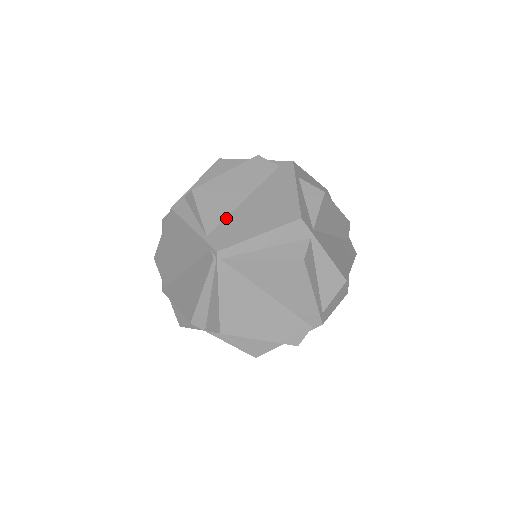
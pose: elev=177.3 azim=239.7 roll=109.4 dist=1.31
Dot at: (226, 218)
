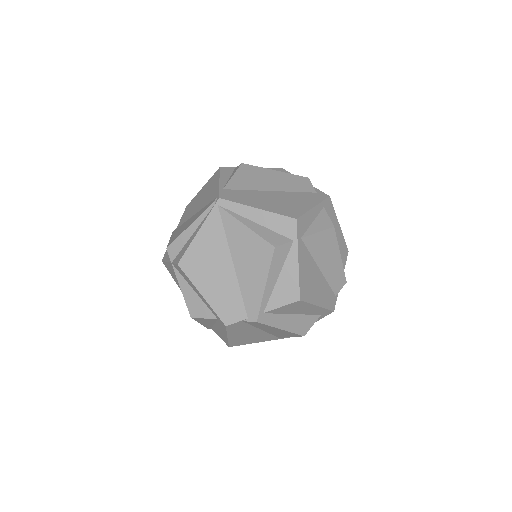
Dot at: (247, 190)
